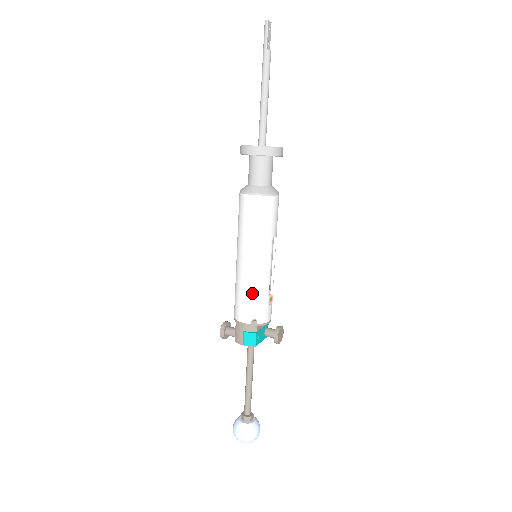
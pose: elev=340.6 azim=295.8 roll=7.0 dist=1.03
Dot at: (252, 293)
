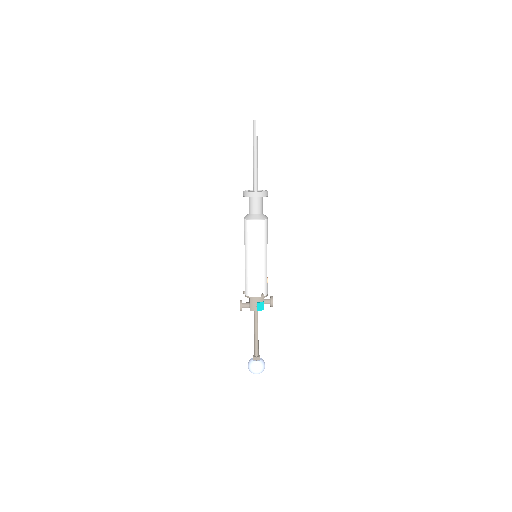
Dot at: (260, 278)
